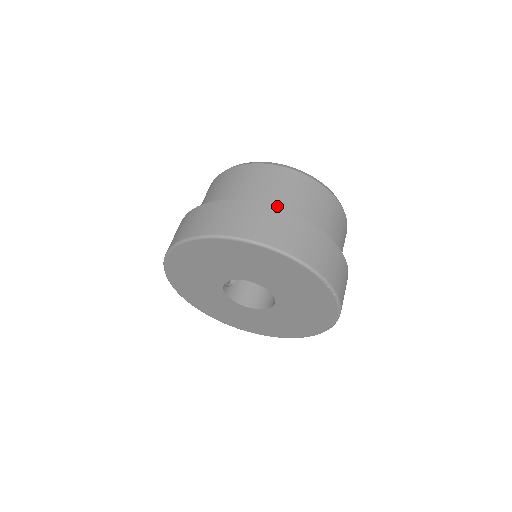
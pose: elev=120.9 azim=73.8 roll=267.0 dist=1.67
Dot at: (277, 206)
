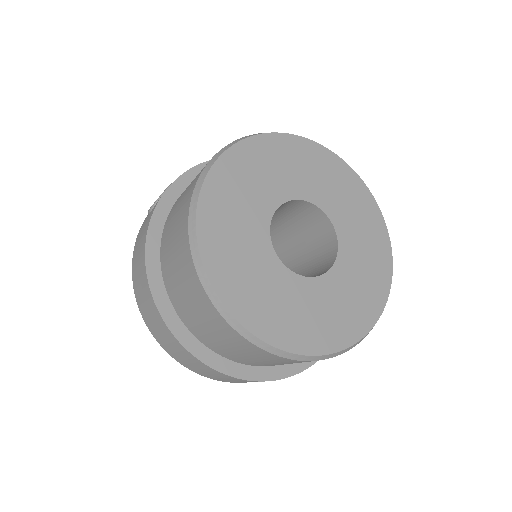
Dot at: (224, 354)
